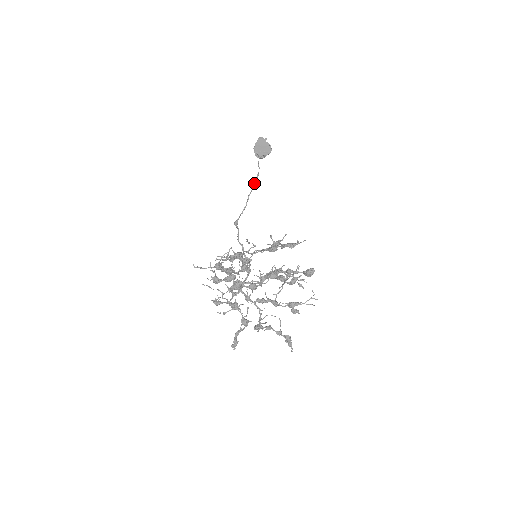
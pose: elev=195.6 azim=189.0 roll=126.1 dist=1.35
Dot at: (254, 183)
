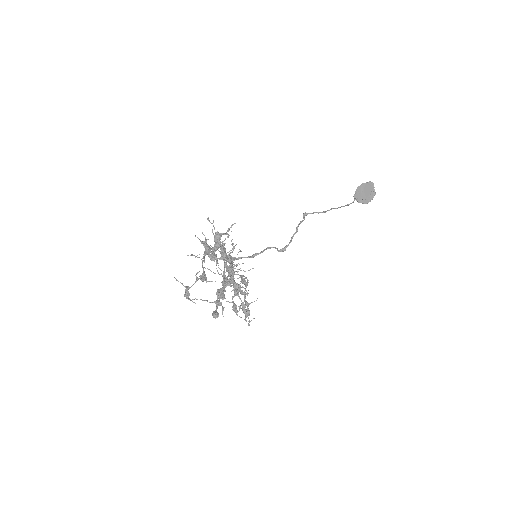
Dot at: (341, 206)
